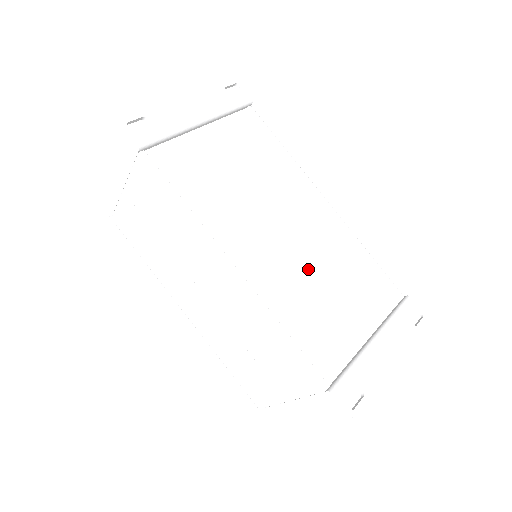
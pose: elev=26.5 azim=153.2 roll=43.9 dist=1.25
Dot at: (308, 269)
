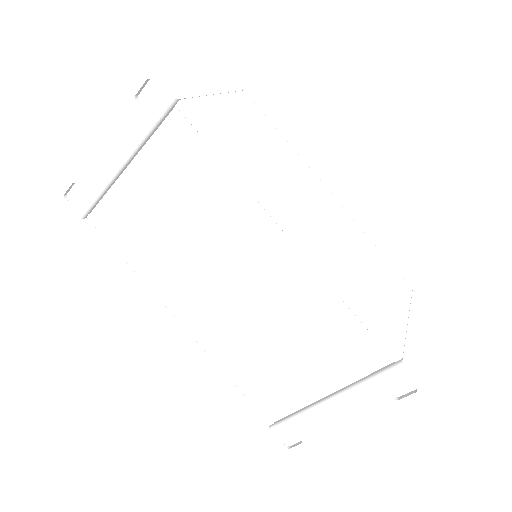
Dot at: (259, 322)
